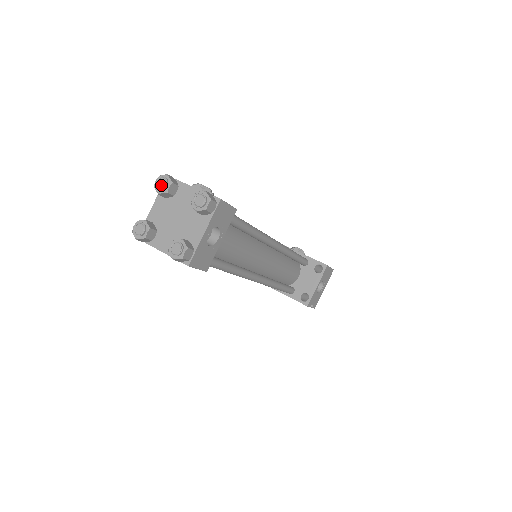
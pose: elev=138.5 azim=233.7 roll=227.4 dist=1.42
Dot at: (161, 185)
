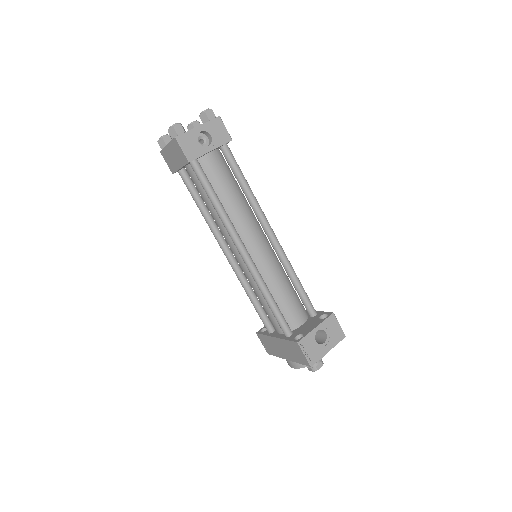
Dot at: (191, 123)
